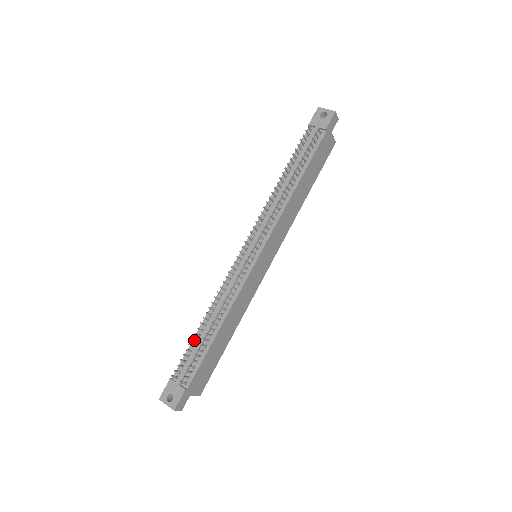
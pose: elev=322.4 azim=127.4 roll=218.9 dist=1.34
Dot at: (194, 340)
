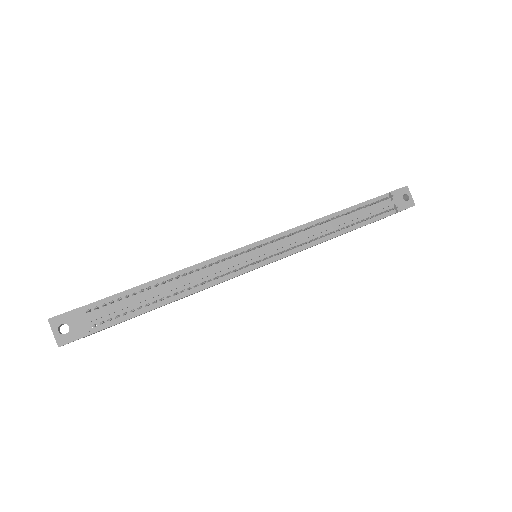
Dot at: (142, 291)
